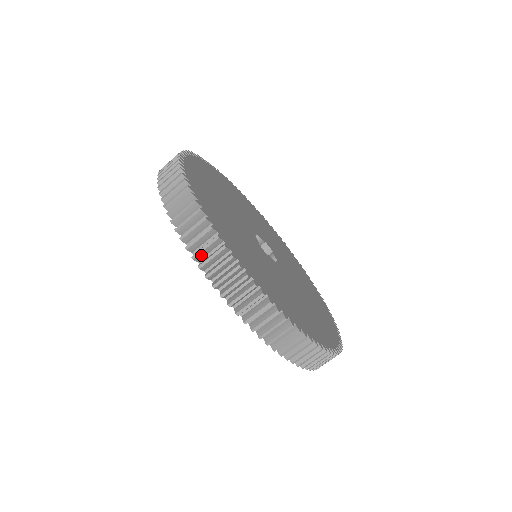
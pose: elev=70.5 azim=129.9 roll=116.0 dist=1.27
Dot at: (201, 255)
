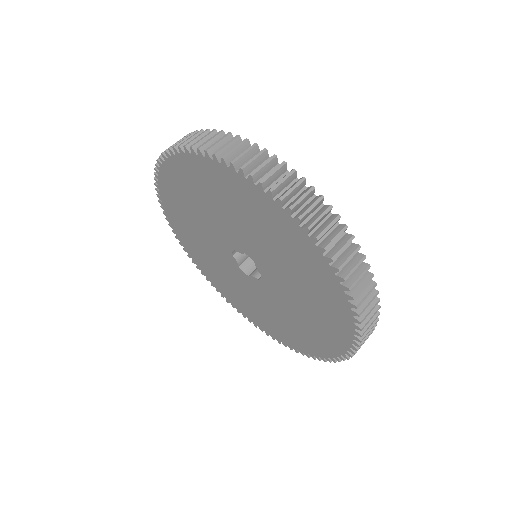
Dot at: occluded
